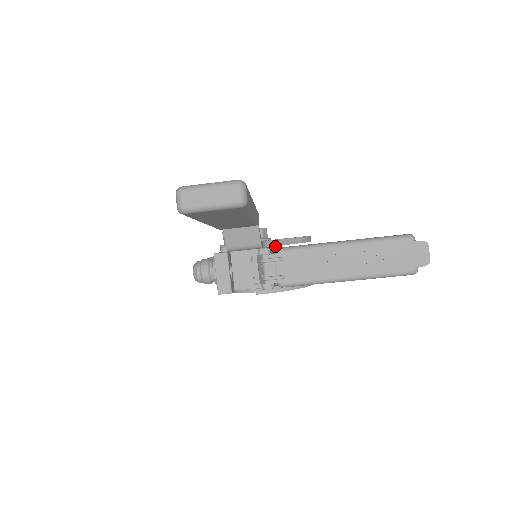
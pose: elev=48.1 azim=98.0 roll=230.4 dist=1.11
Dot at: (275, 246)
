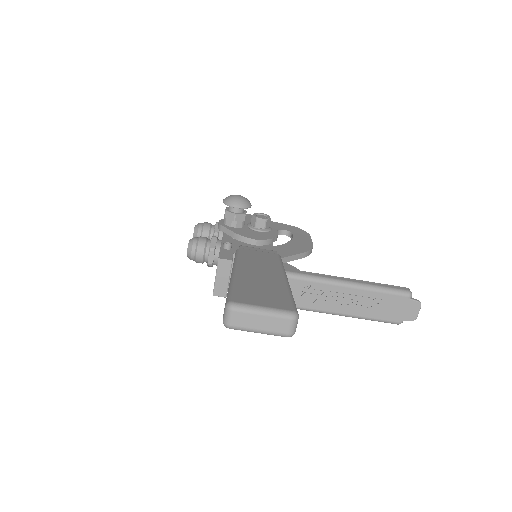
Dot at: occluded
